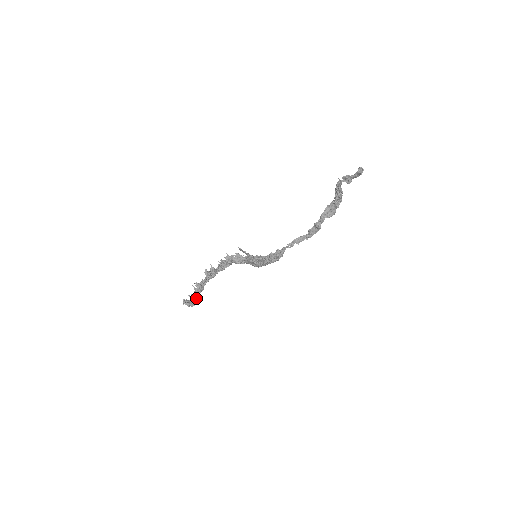
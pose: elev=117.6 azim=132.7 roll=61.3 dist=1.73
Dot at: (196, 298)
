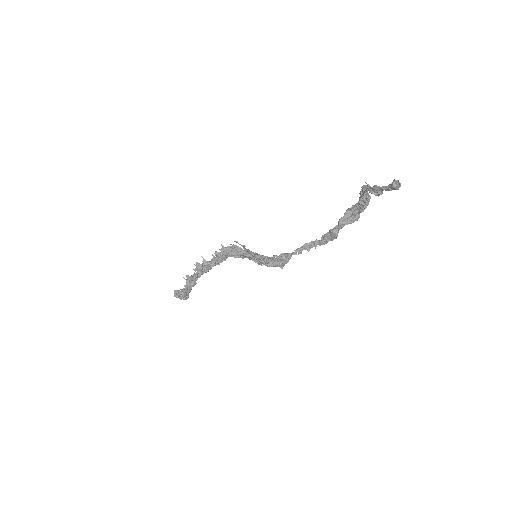
Dot at: (188, 292)
